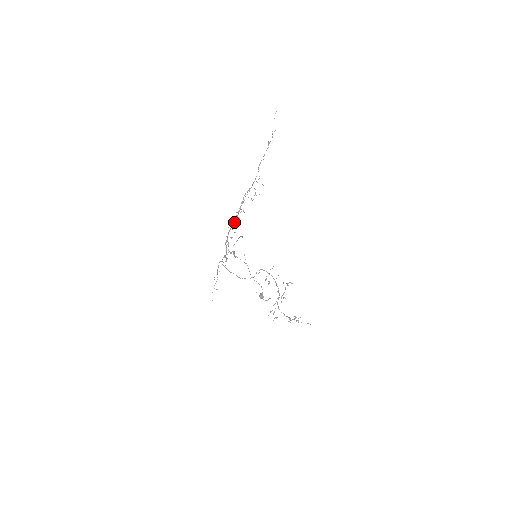
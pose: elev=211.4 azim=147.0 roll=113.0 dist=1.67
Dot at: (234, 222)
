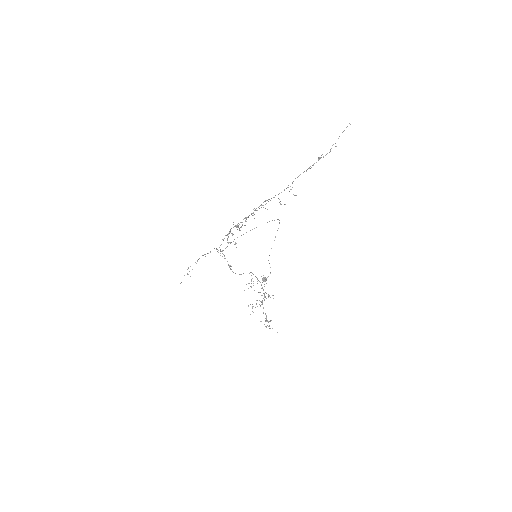
Dot at: (241, 222)
